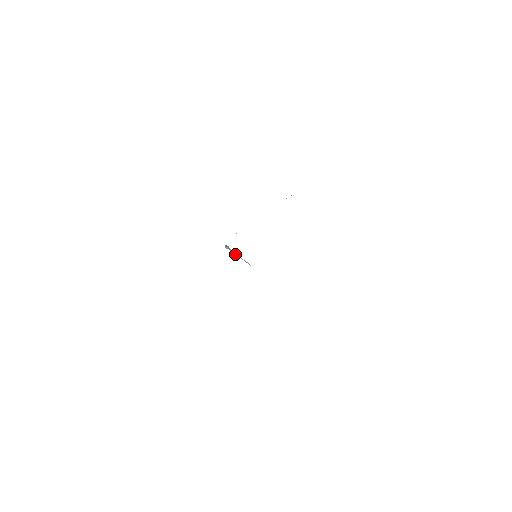
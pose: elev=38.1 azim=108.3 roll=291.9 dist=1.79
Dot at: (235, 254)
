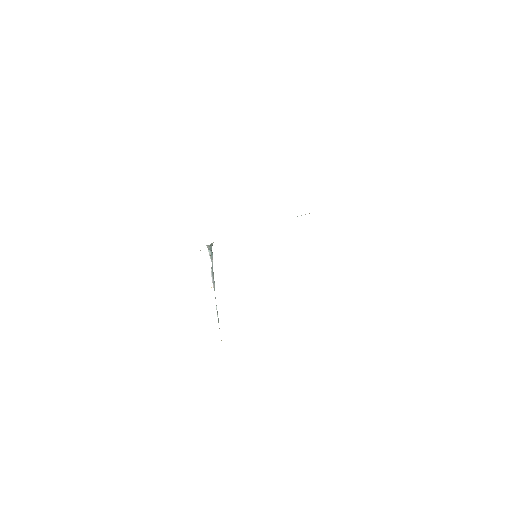
Dot at: (213, 283)
